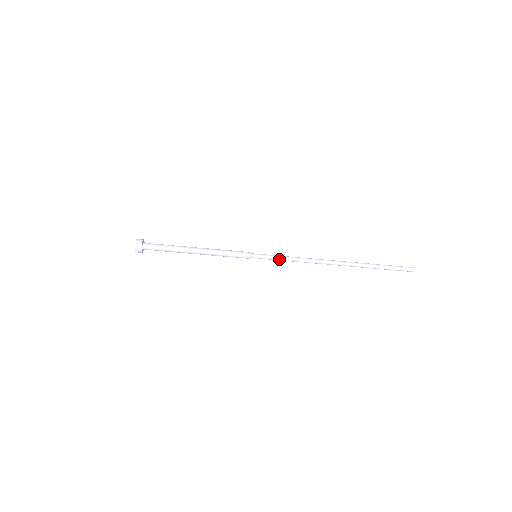
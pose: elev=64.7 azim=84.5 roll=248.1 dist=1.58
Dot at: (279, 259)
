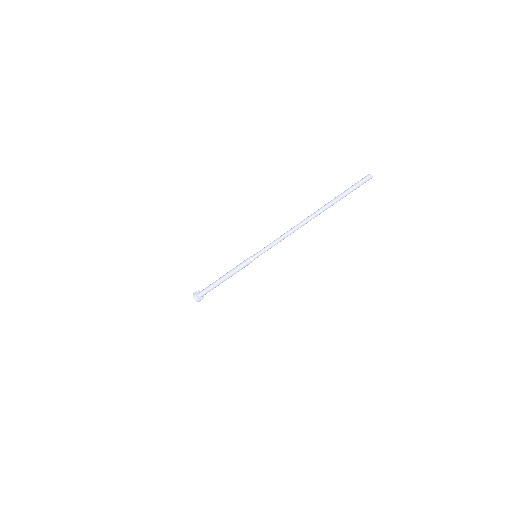
Dot at: (270, 248)
